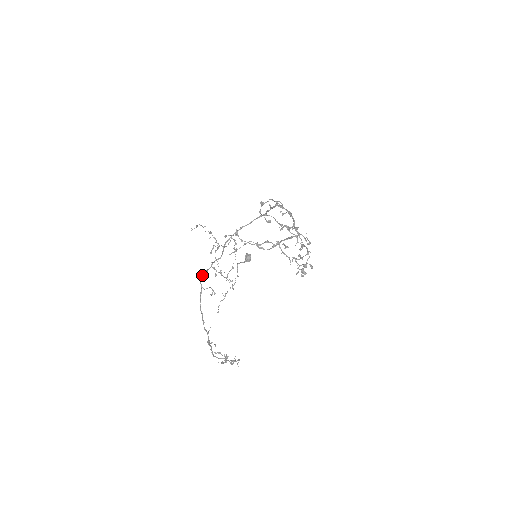
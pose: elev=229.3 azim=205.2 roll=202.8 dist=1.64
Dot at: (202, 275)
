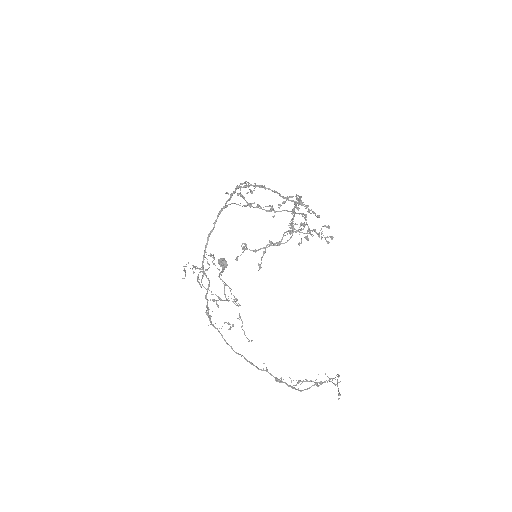
Dot at: (210, 317)
